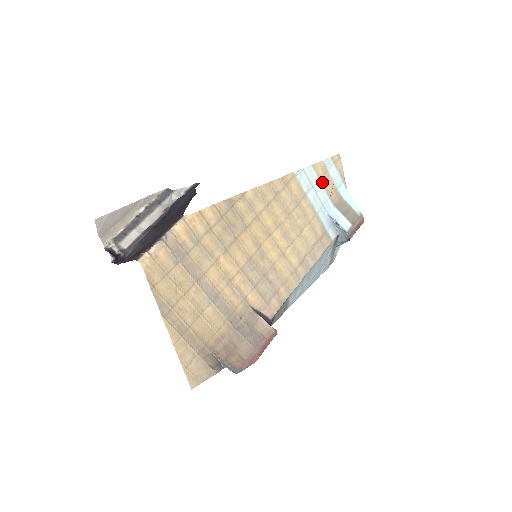
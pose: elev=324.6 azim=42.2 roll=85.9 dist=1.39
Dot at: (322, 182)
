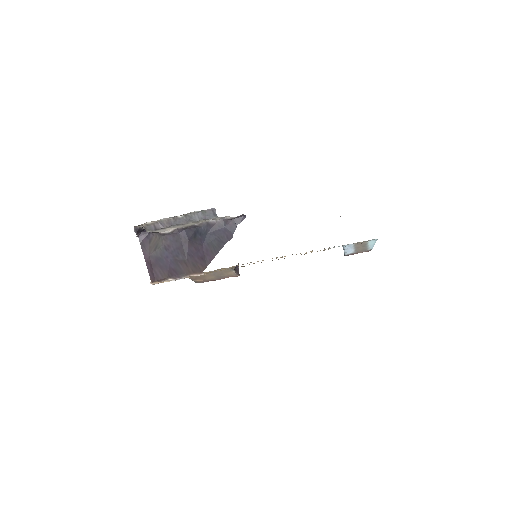
Dot at: occluded
